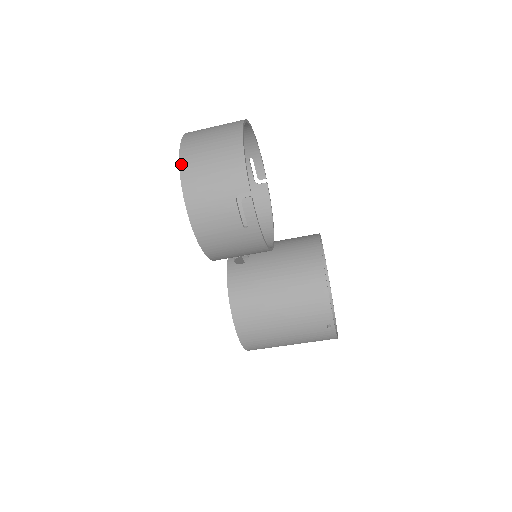
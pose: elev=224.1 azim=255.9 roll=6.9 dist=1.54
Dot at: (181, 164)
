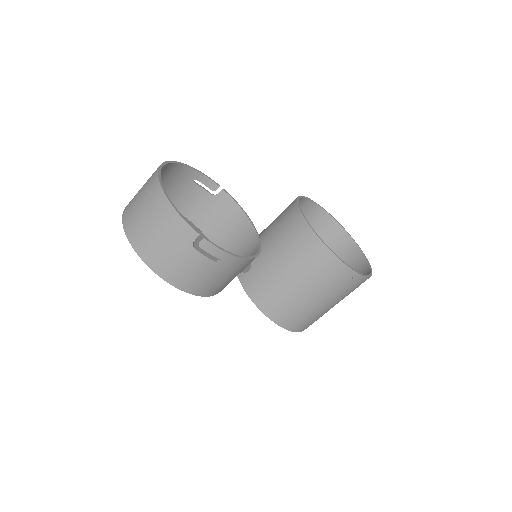
Dot at: (134, 247)
